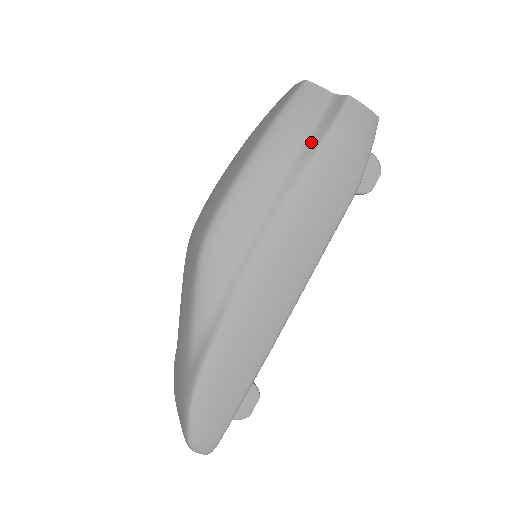
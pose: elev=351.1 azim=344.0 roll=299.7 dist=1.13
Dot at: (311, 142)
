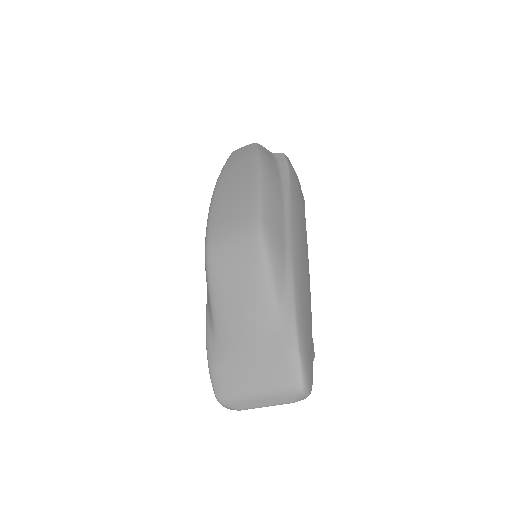
Dot at: (283, 173)
